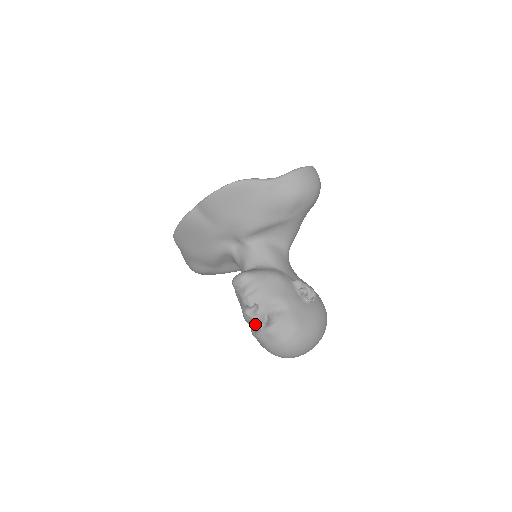
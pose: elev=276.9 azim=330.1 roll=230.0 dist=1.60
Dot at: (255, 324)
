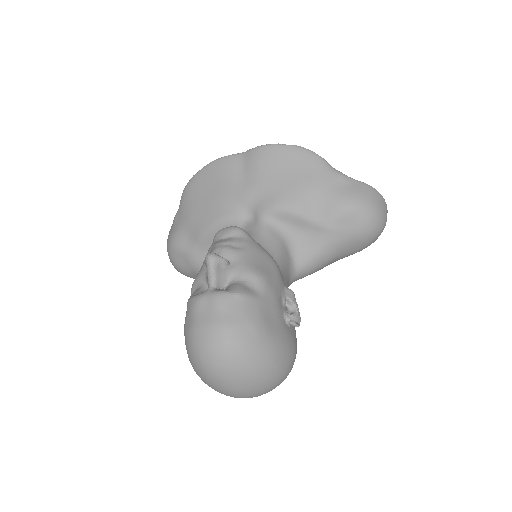
Dot at: (203, 289)
